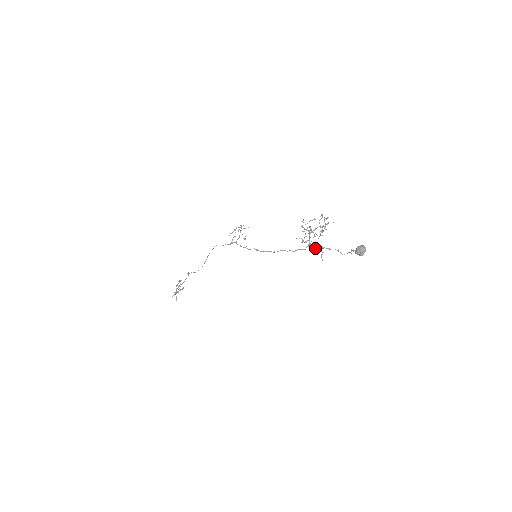
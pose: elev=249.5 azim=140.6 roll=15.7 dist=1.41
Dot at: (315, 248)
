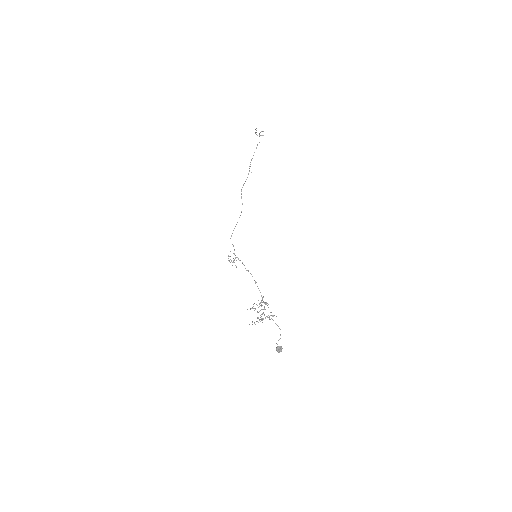
Dot at: occluded
